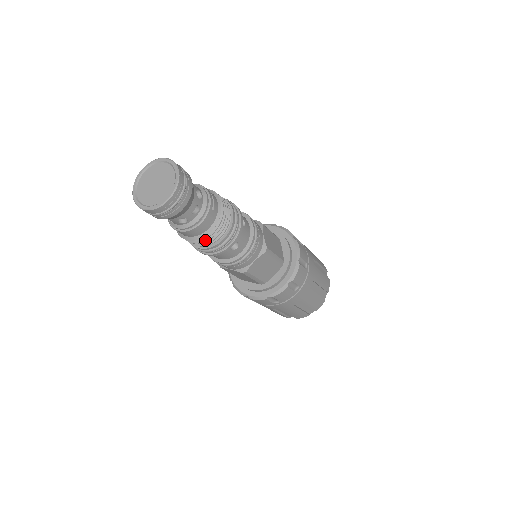
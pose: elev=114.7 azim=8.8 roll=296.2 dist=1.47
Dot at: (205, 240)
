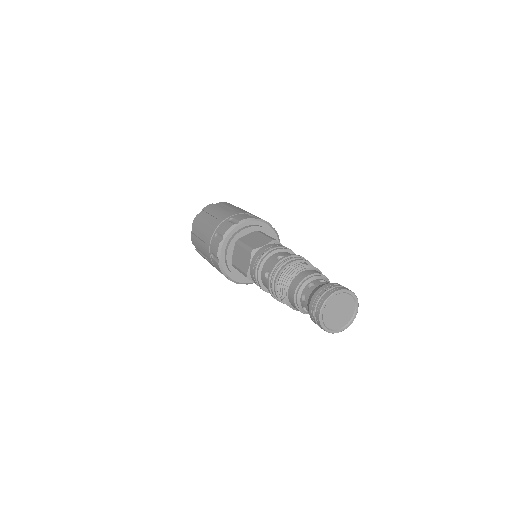
Dot at: occluded
